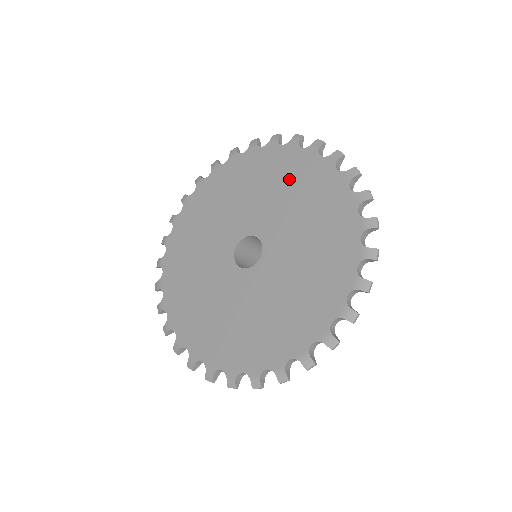
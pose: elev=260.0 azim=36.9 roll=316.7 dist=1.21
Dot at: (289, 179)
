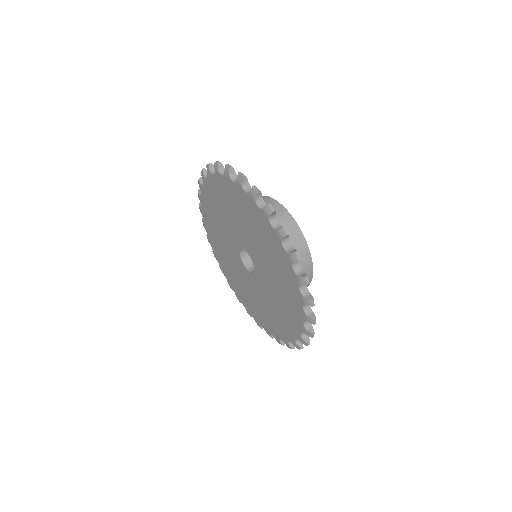
Dot at: (225, 201)
